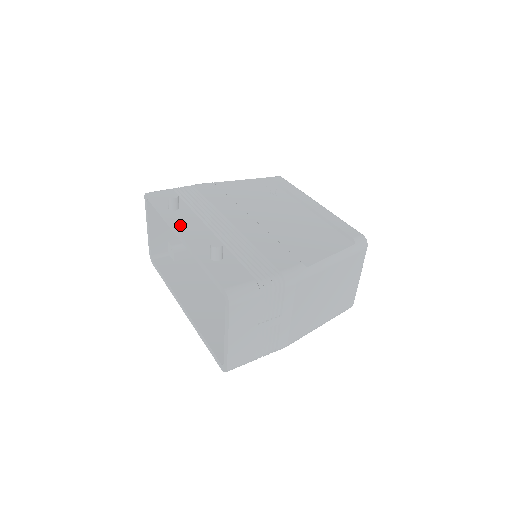
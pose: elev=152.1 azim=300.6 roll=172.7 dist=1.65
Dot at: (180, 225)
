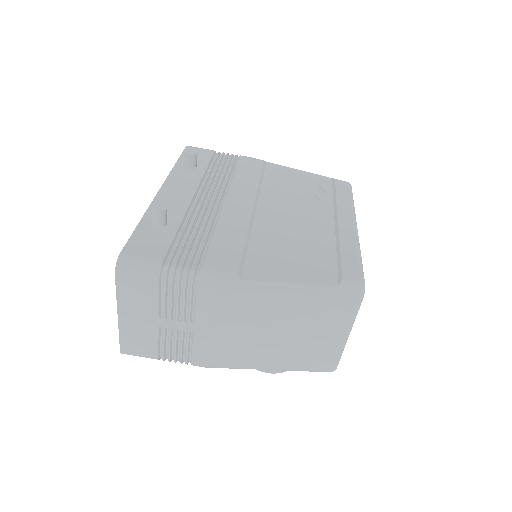
Dot at: (172, 182)
